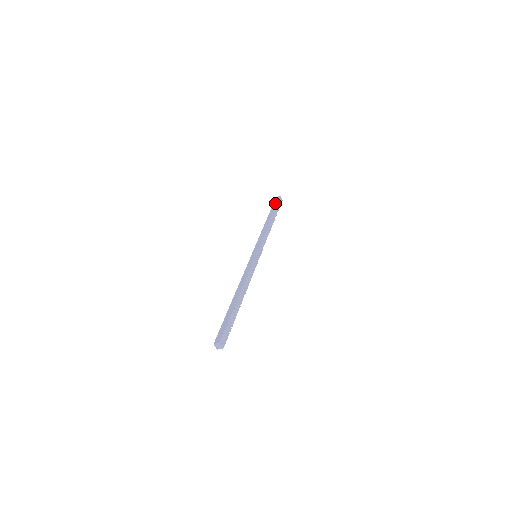
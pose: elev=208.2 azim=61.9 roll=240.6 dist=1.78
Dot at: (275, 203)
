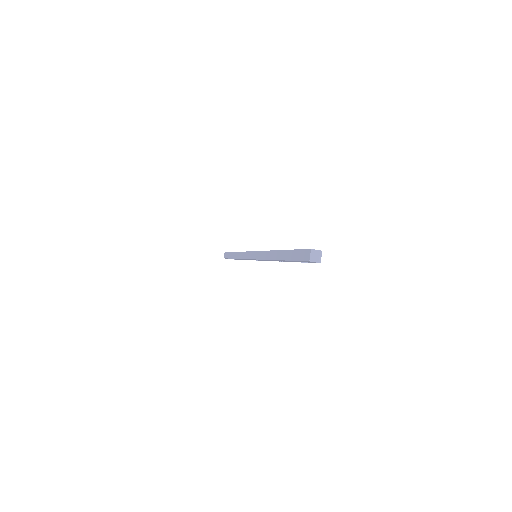
Dot at: occluded
